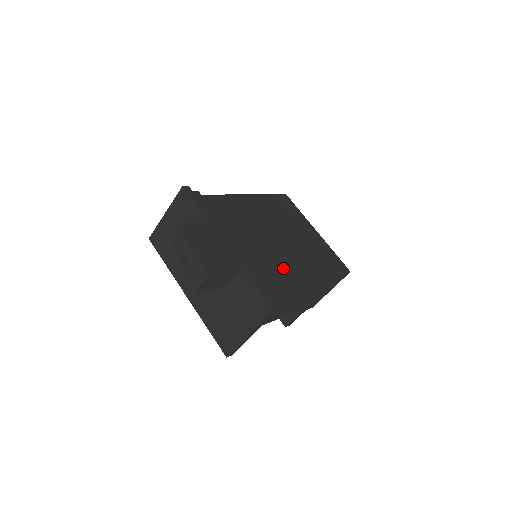
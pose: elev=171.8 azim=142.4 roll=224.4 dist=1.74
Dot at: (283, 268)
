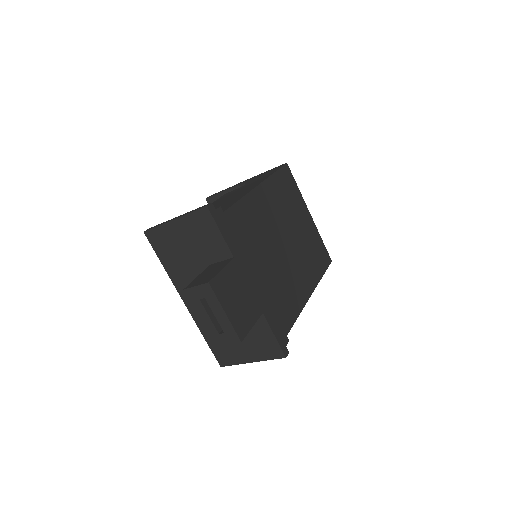
Dot at: (290, 291)
